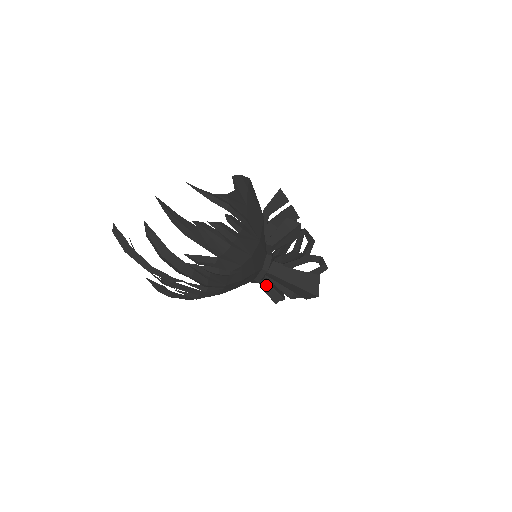
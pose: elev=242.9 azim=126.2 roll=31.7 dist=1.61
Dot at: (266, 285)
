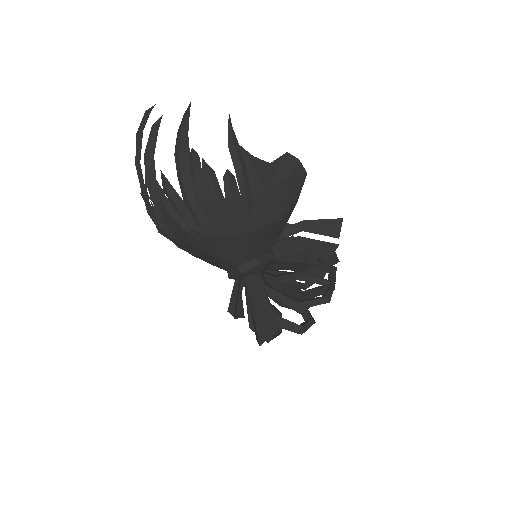
Dot at: (236, 289)
